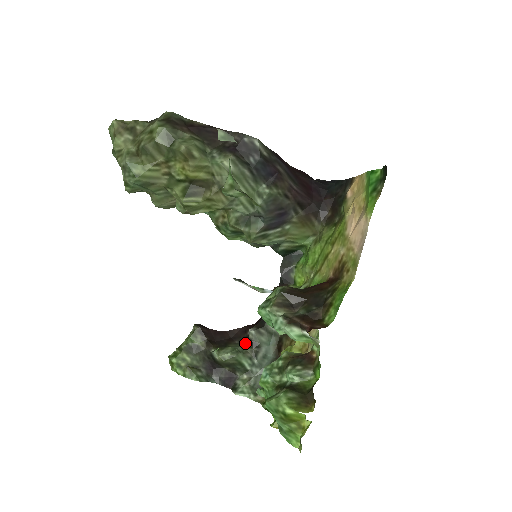
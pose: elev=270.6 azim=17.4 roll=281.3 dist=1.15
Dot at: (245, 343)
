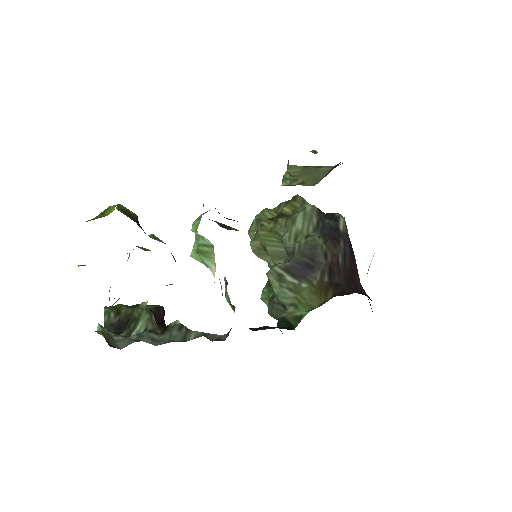
Dot at: occluded
